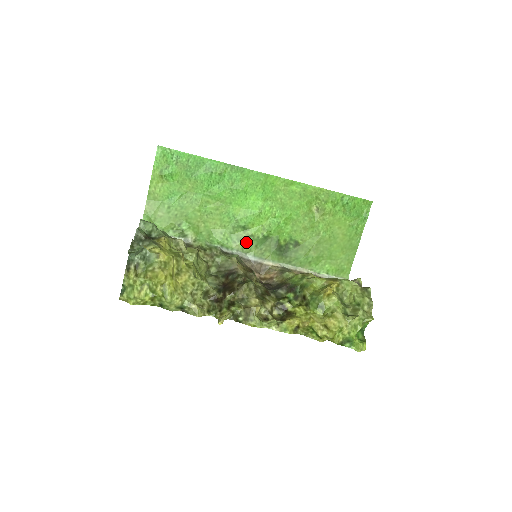
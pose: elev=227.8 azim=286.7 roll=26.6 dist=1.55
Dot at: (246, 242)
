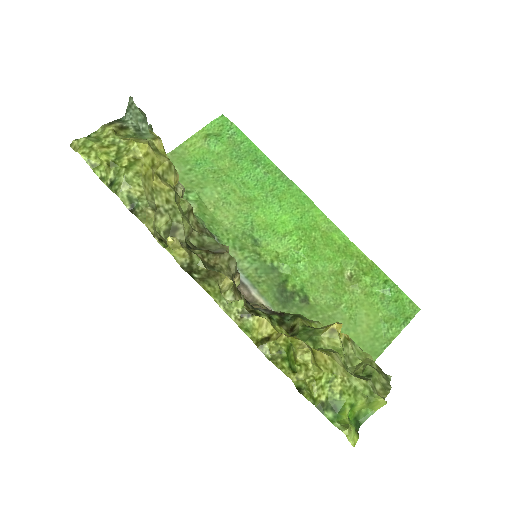
Dot at: (248, 256)
